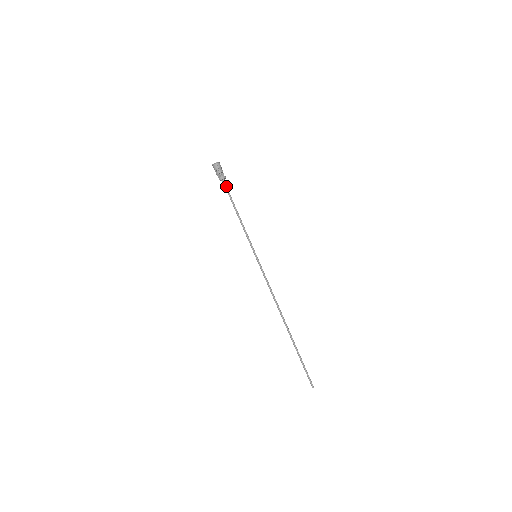
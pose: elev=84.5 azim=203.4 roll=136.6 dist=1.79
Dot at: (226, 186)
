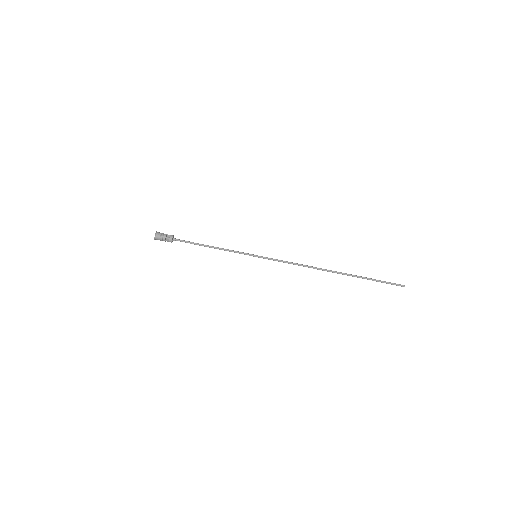
Dot at: (180, 240)
